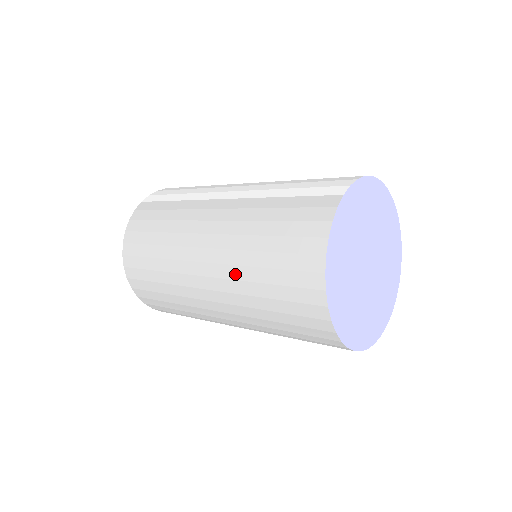
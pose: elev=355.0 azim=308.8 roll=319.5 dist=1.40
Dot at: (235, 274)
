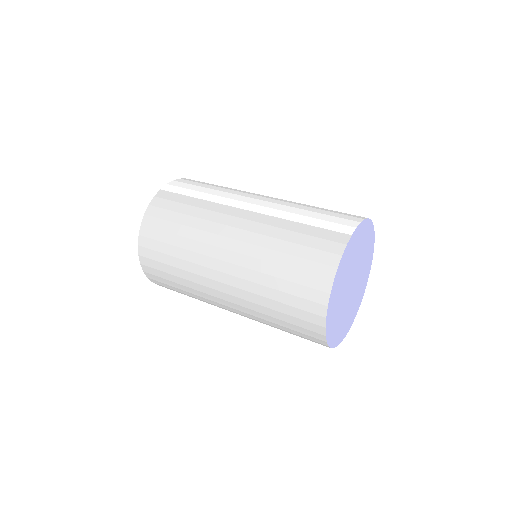
Dot at: (251, 277)
